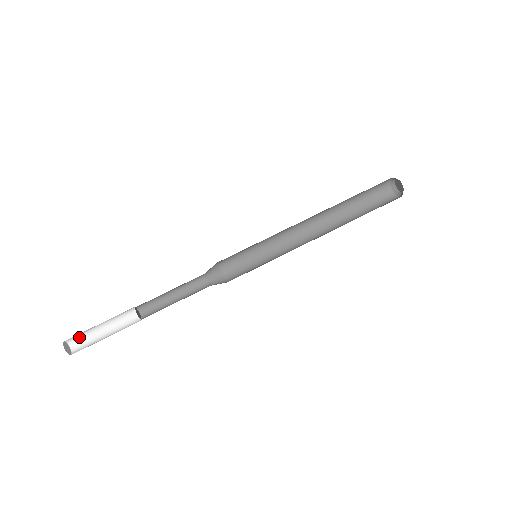
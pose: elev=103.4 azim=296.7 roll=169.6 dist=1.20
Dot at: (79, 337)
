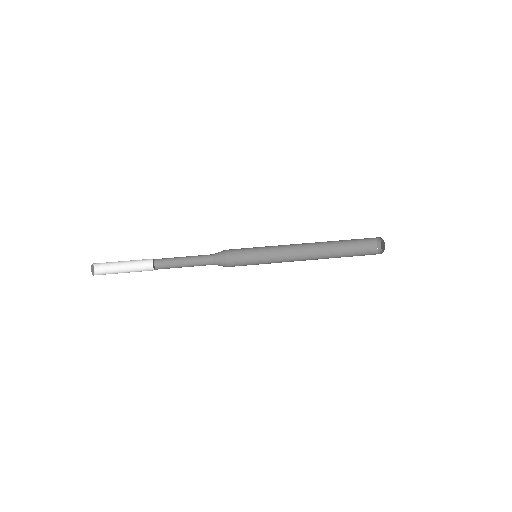
Dot at: (105, 269)
